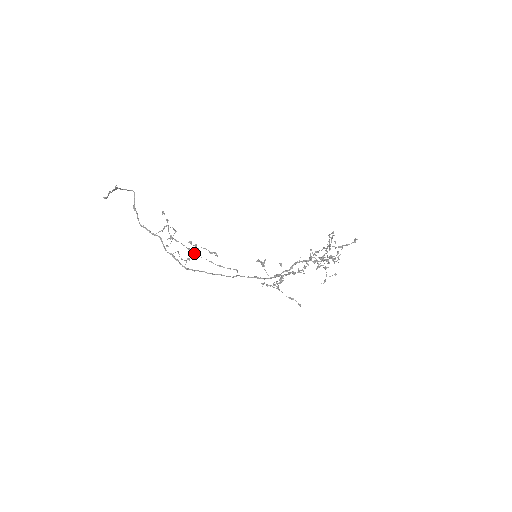
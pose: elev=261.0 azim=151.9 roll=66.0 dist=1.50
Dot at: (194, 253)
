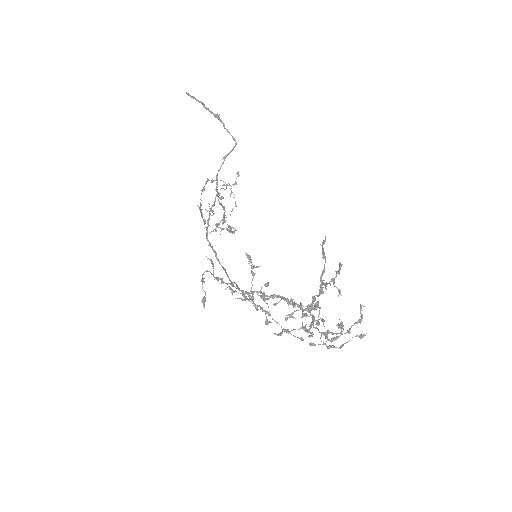
Dot at: occluded
